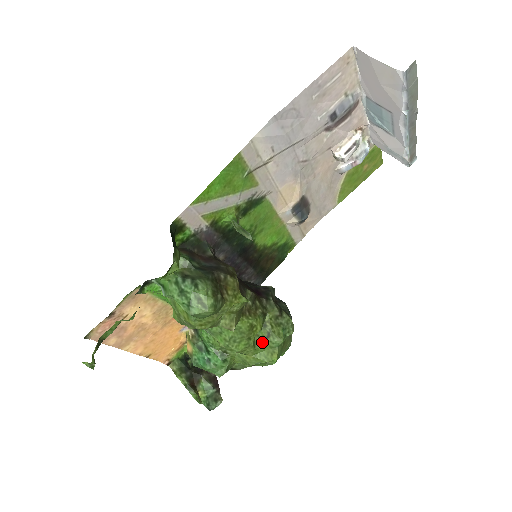
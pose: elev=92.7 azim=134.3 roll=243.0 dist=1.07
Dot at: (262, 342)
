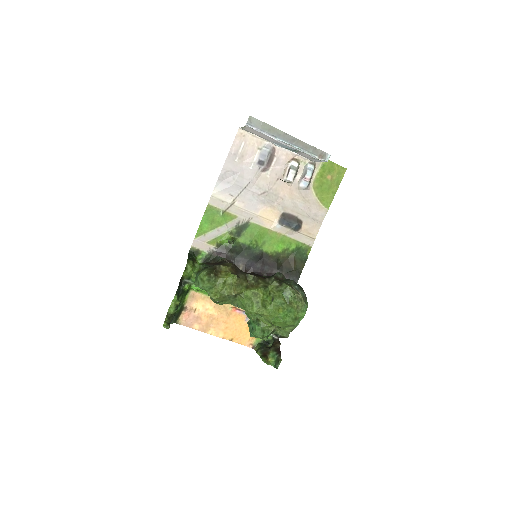
Dot at: (270, 304)
